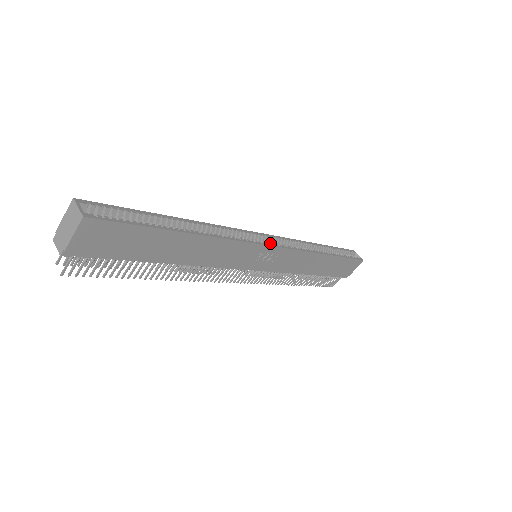
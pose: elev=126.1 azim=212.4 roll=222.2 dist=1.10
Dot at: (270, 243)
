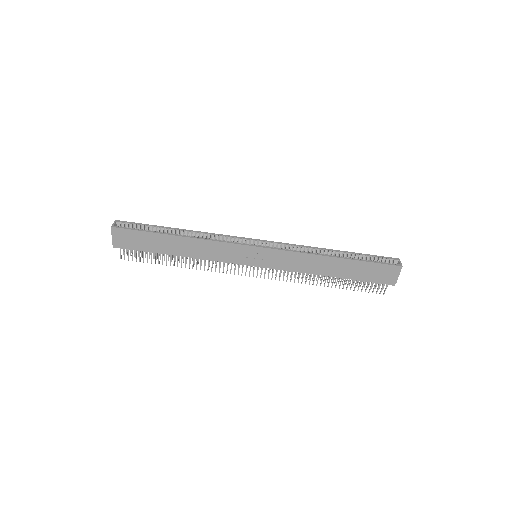
Dot at: (256, 245)
